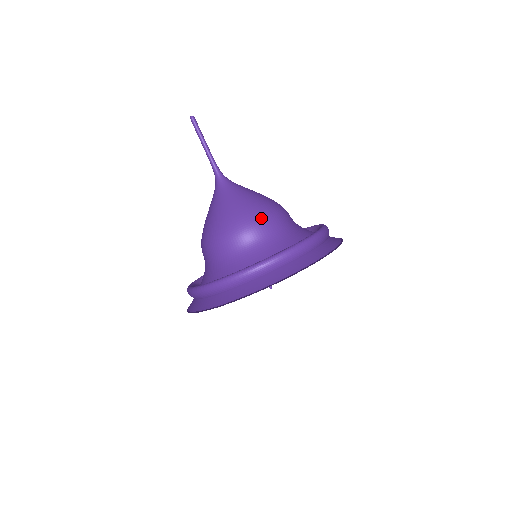
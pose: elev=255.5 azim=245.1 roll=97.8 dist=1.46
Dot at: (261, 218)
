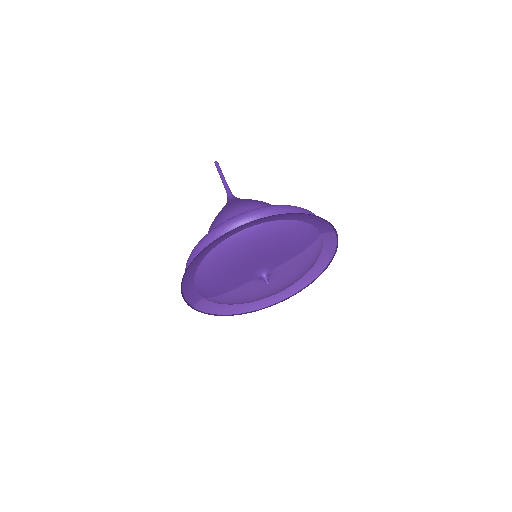
Dot at: (251, 204)
